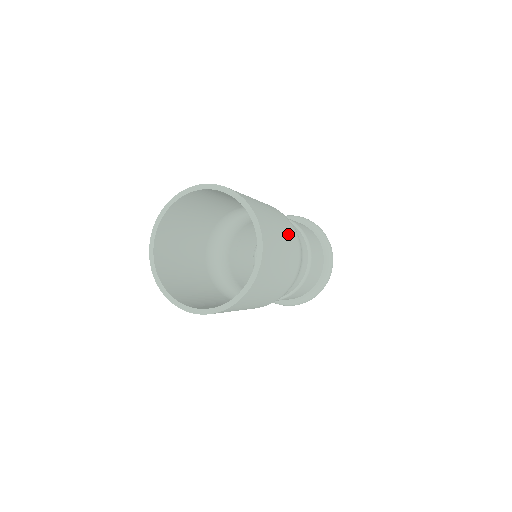
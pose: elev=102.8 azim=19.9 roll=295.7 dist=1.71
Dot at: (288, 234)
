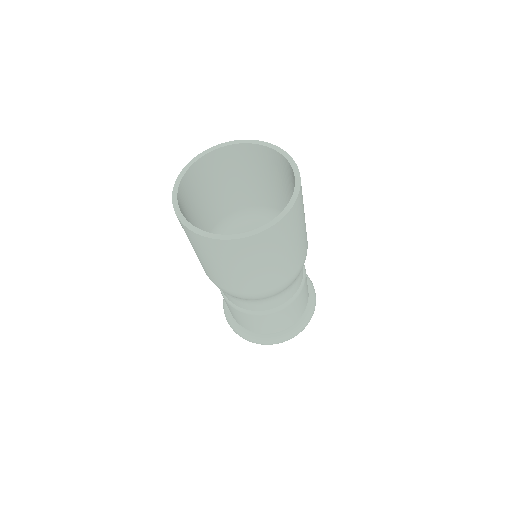
Dot at: occluded
